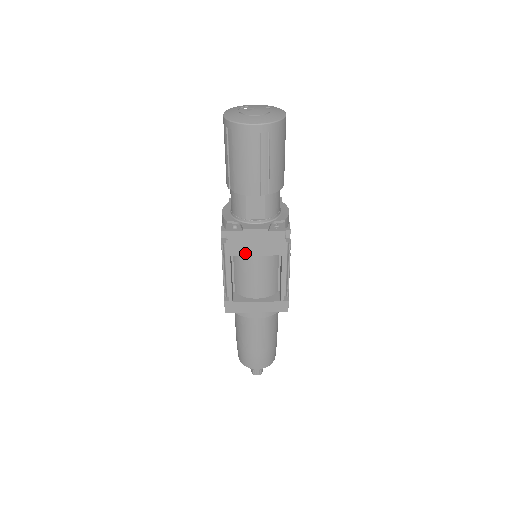
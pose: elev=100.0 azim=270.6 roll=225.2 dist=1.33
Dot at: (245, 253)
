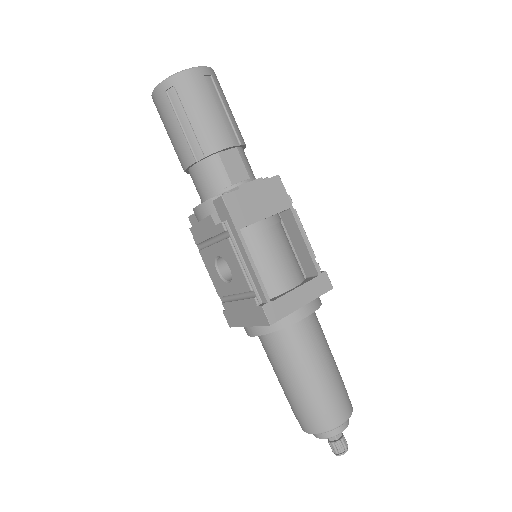
Dot at: (253, 219)
